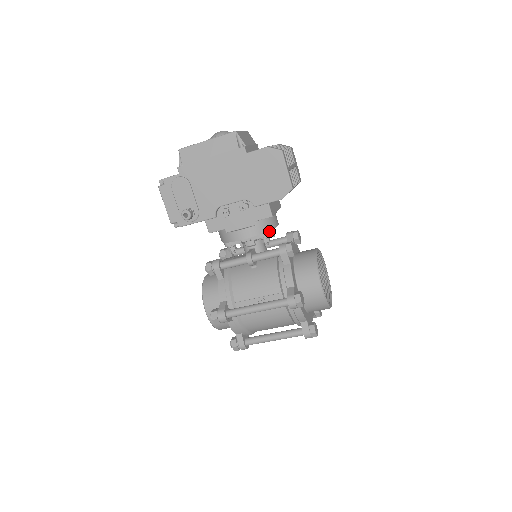
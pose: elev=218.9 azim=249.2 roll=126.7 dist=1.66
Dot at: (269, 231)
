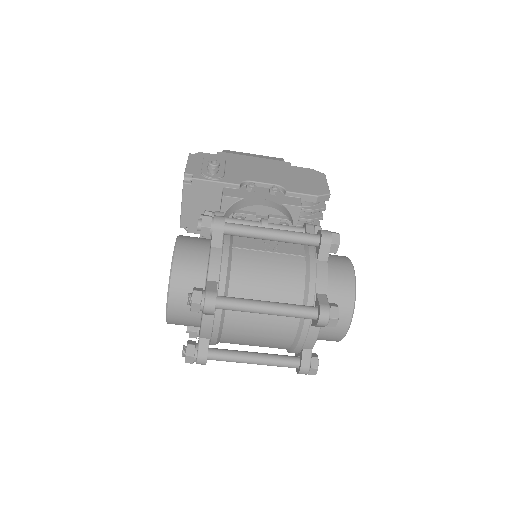
Dot at: occluded
